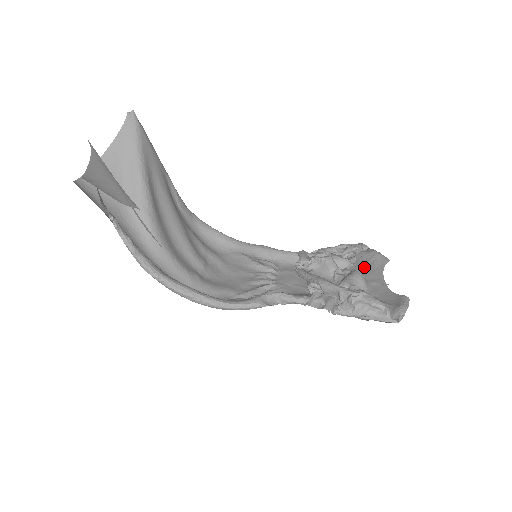
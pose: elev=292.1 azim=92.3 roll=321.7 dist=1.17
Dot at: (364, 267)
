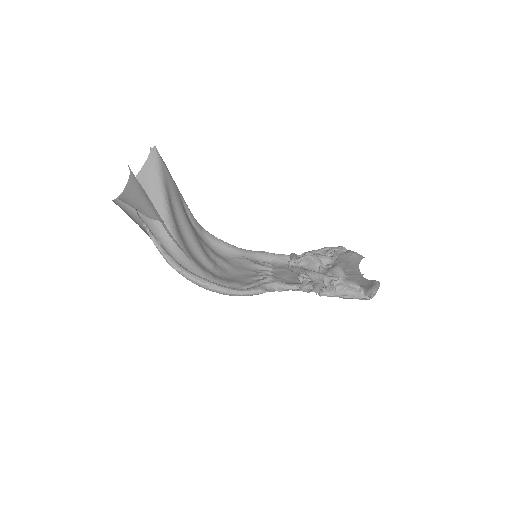
Dot at: (344, 263)
